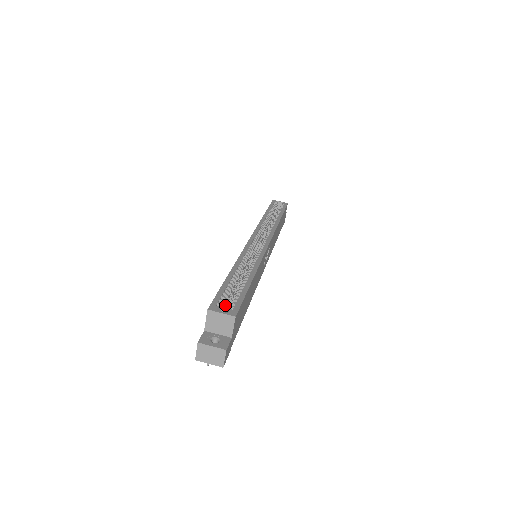
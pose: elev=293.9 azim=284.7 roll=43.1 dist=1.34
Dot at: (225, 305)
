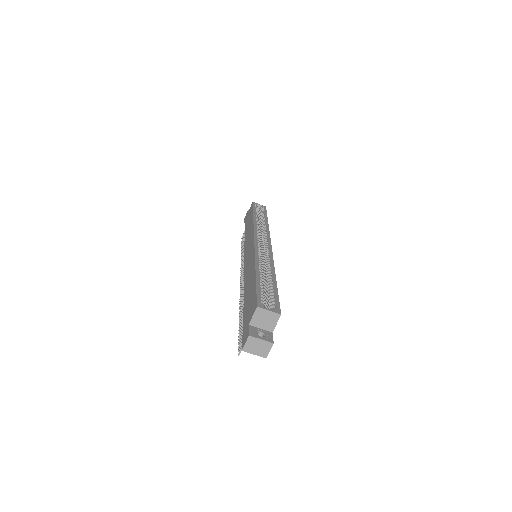
Dot at: occluded
